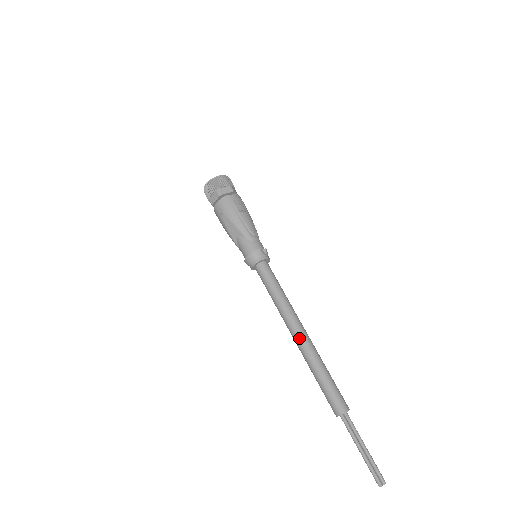
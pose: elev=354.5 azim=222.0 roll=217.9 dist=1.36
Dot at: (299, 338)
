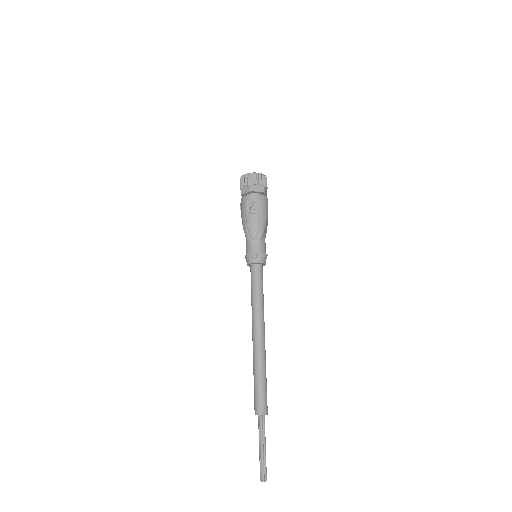
Dot at: occluded
